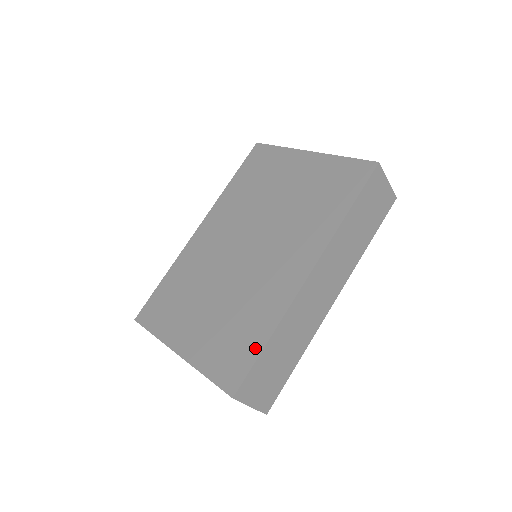
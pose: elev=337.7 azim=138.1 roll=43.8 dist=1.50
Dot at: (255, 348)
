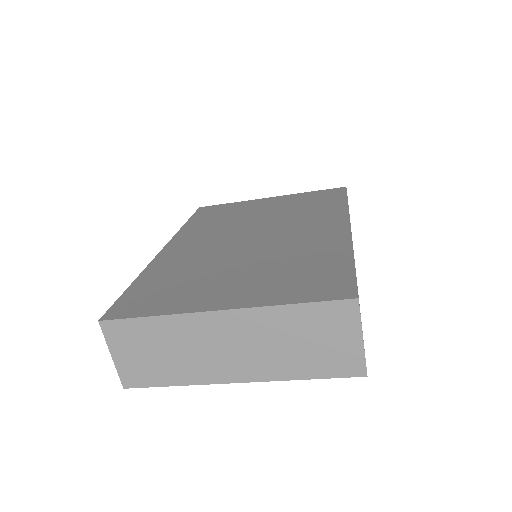
Dot at: (343, 267)
